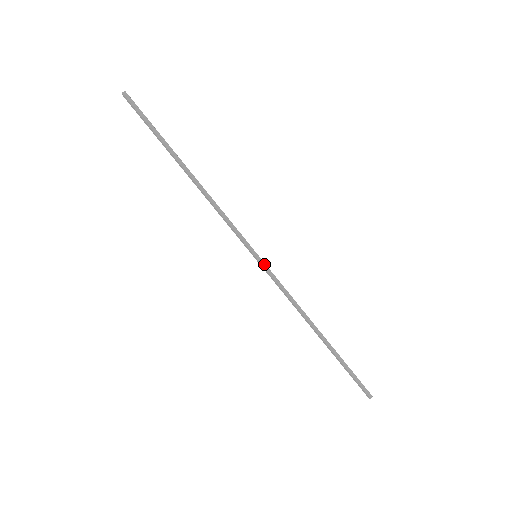
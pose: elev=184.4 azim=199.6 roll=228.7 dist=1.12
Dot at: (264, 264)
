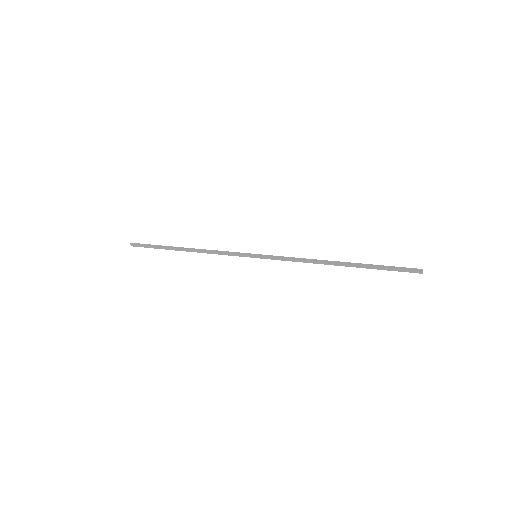
Dot at: (264, 255)
